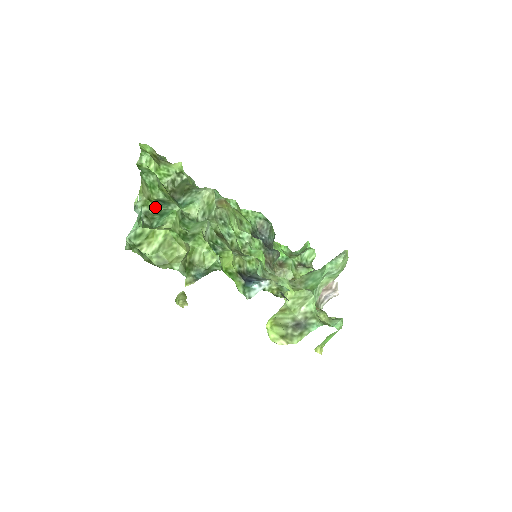
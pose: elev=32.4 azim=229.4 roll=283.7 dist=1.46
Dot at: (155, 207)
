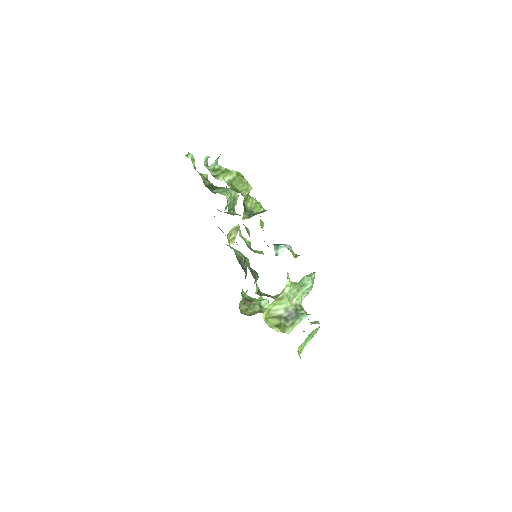
Dot at: occluded
